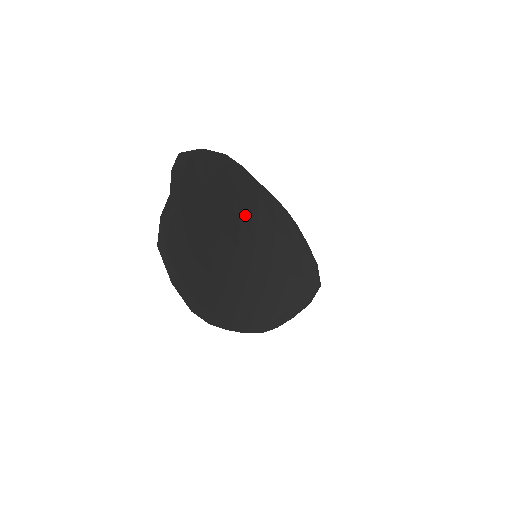
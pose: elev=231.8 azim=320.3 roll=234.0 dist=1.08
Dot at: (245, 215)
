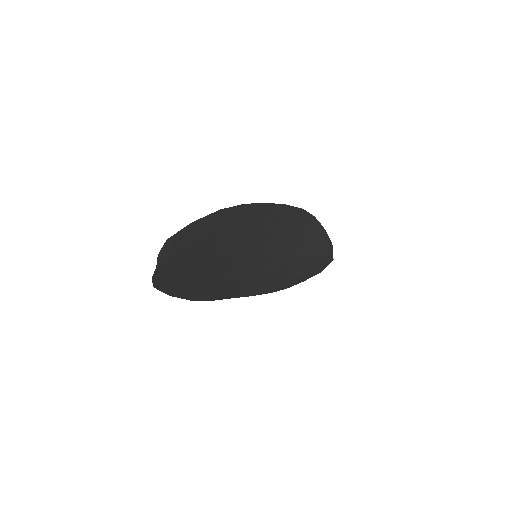
Dot at: (244, 235)
